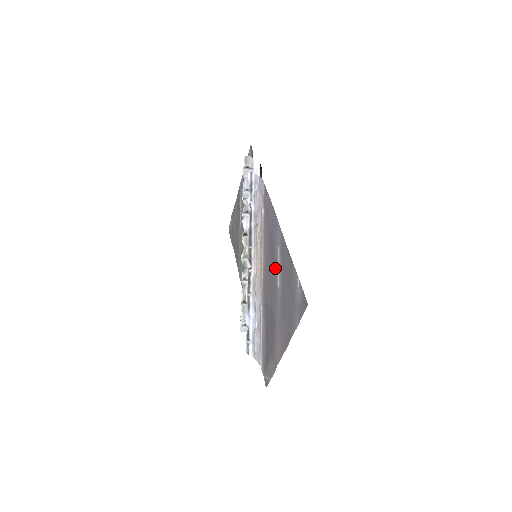
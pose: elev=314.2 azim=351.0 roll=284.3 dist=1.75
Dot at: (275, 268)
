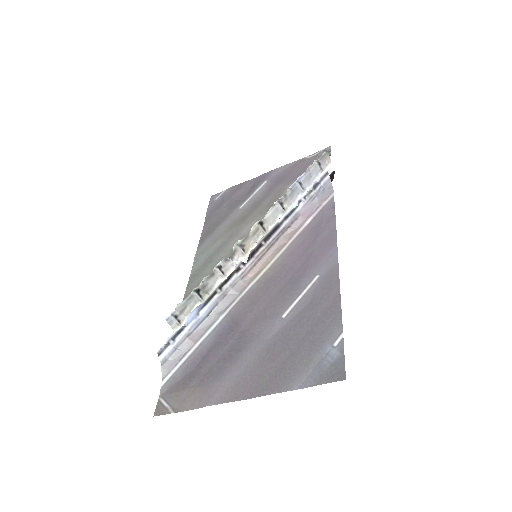
Dot at: (292, 293)
